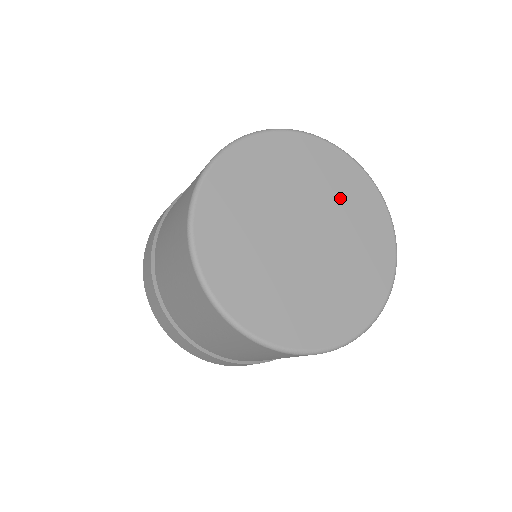
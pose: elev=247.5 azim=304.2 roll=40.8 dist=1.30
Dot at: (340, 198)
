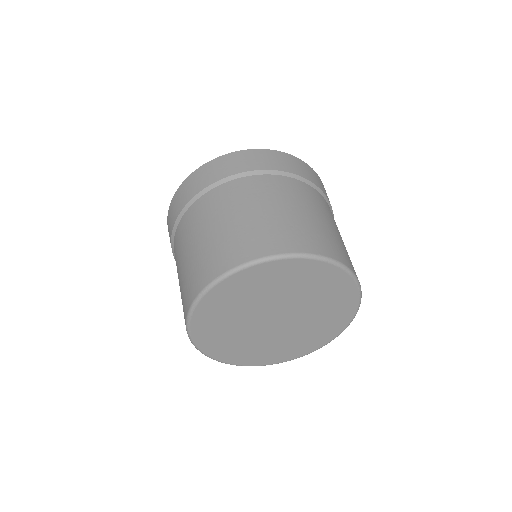
Dot at: (317, 295)
